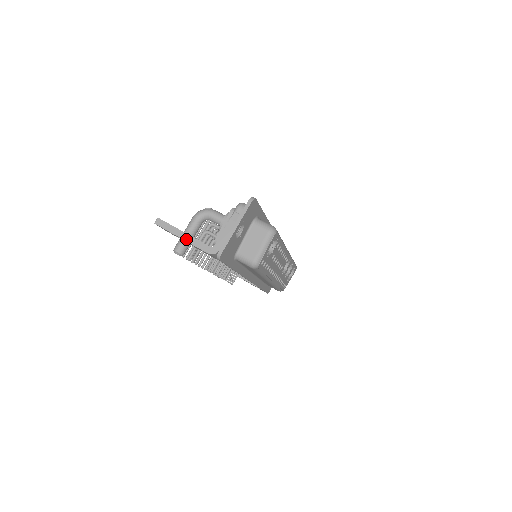
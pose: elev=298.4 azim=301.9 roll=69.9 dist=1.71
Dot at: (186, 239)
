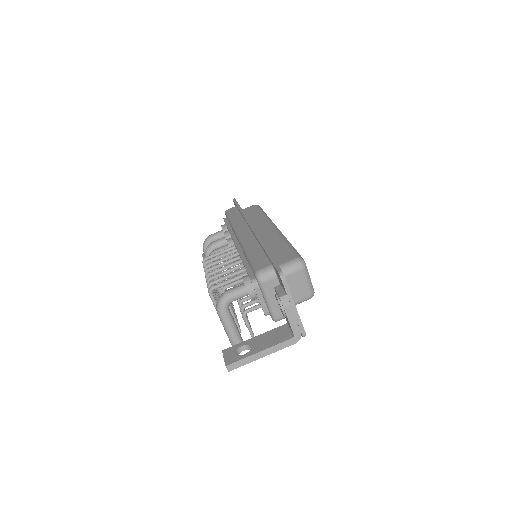
Dot at: (267, 354)
